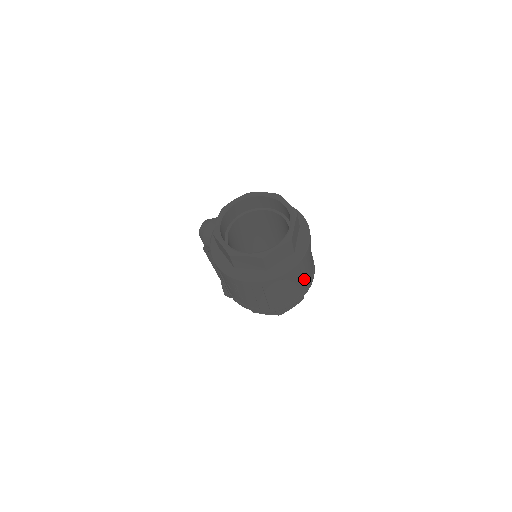
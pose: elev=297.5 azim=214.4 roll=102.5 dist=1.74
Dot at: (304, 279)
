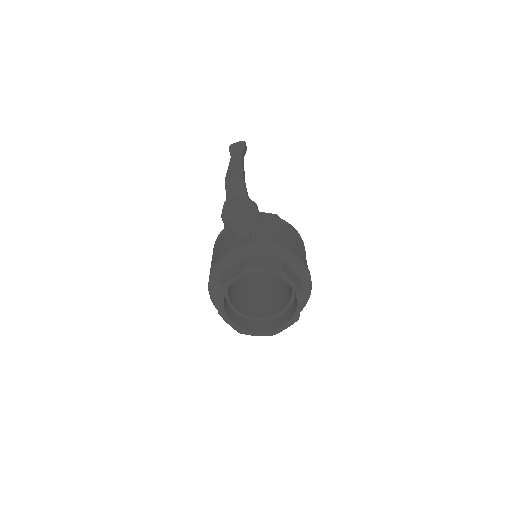
Dot at: occluded
